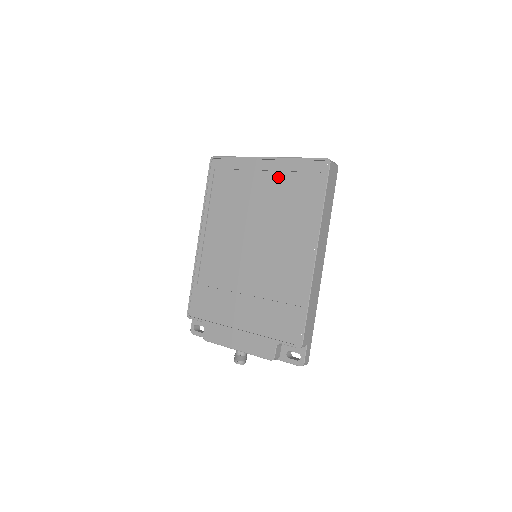
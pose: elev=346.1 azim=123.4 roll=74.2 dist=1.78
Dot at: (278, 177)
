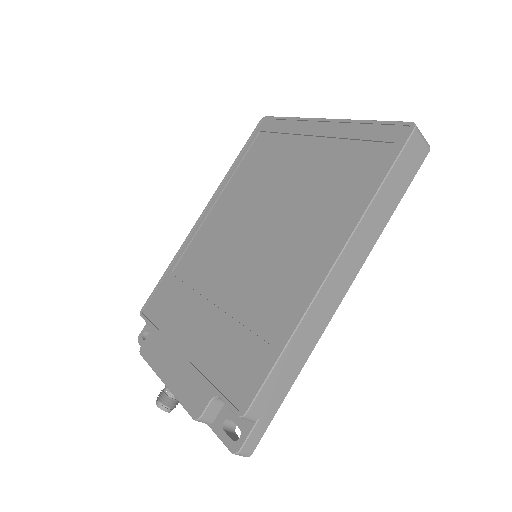
Dot at: (330, 146)
